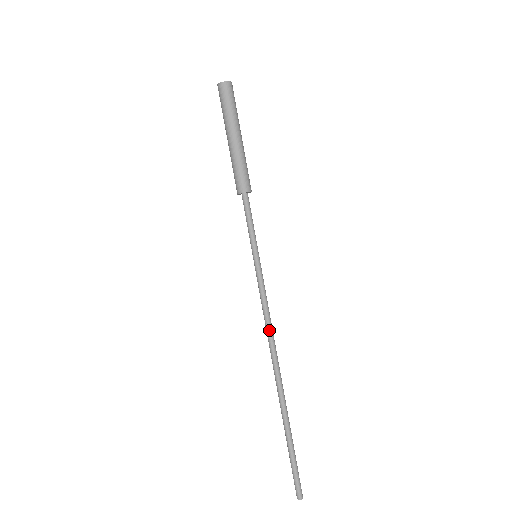
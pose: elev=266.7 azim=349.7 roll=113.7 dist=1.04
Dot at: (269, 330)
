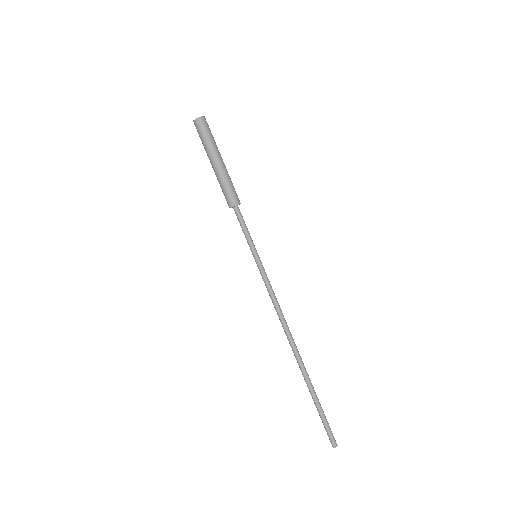
Dot at: (279, 315)
